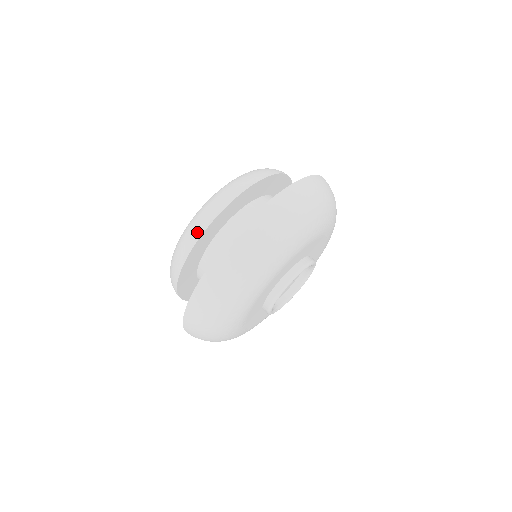
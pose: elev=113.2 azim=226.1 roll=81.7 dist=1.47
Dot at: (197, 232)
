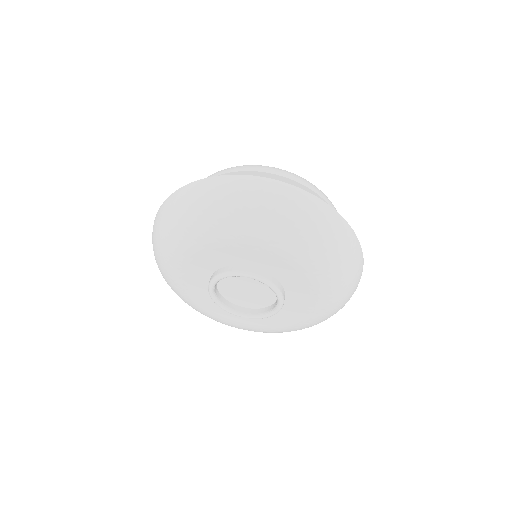
Dot at: (230, 169)
